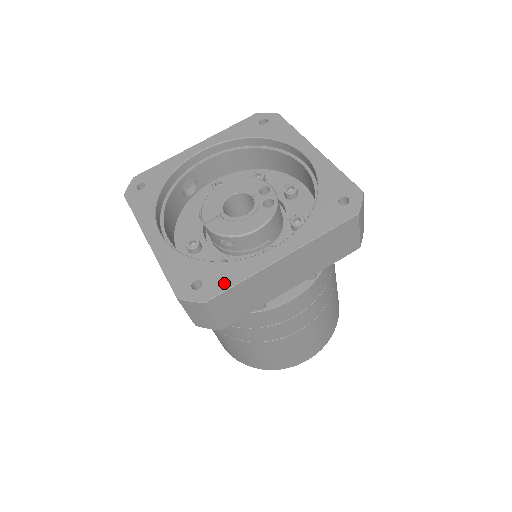
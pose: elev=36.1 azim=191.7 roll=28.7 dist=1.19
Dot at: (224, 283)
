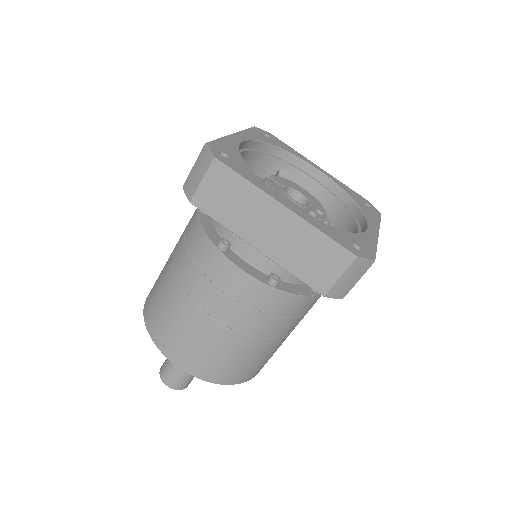
Dot at: (238, 169)
